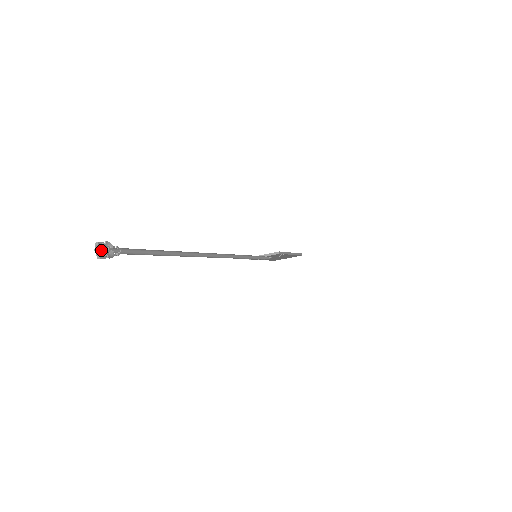
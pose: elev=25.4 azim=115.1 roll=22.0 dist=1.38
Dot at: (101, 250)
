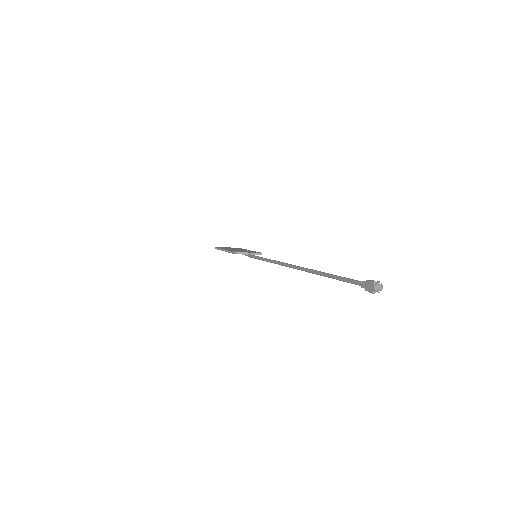
Dot at: (380, 288)
